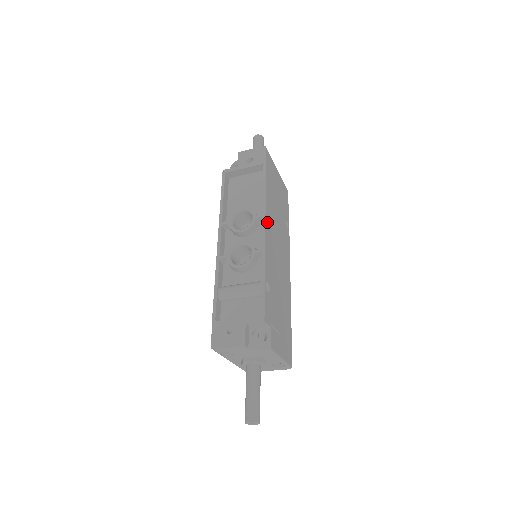
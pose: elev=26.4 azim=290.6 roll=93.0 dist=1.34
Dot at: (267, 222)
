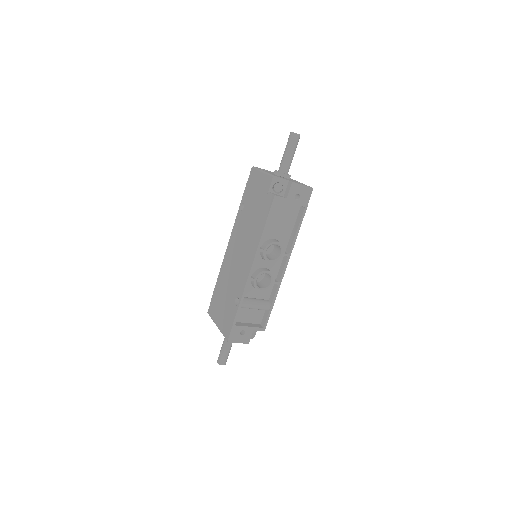
Dot at: (287, 258)
